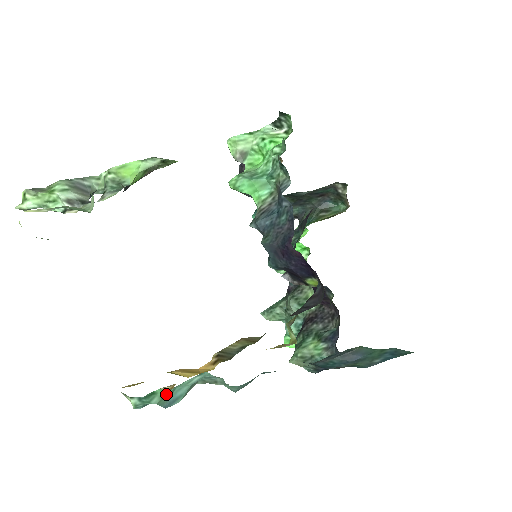
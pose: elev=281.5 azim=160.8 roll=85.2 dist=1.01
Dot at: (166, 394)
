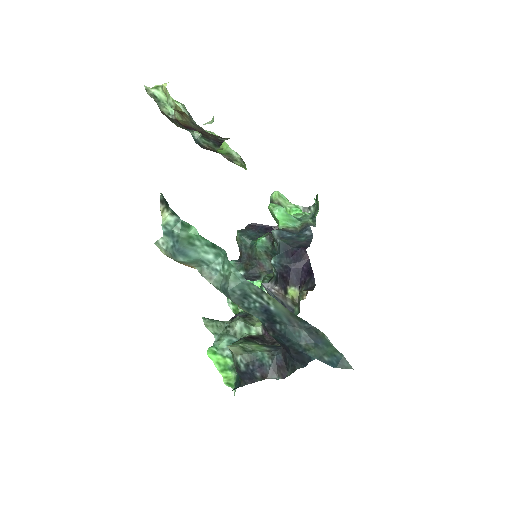
Dot at: (191, 239)
